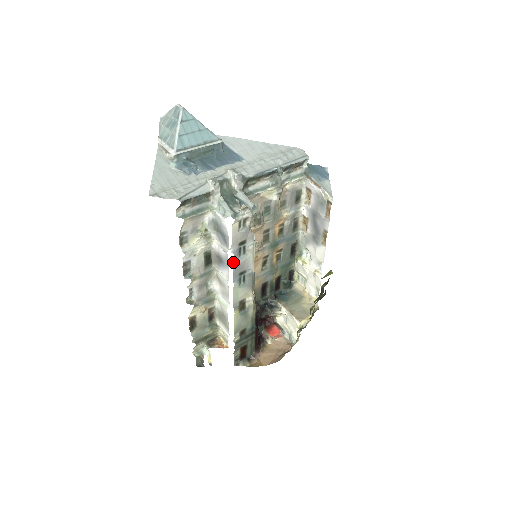
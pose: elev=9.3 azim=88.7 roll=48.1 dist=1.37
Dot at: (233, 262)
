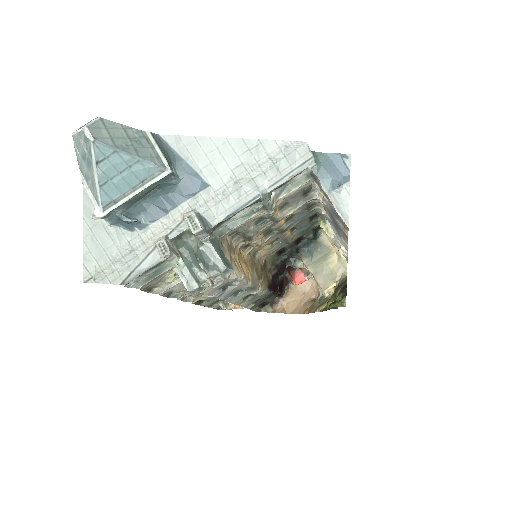
Dot at: (218, 297)
